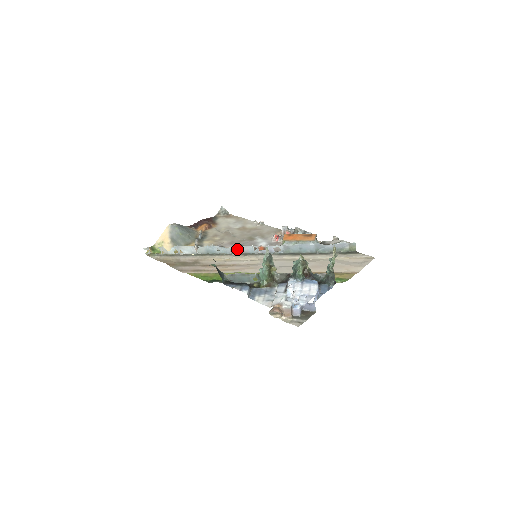
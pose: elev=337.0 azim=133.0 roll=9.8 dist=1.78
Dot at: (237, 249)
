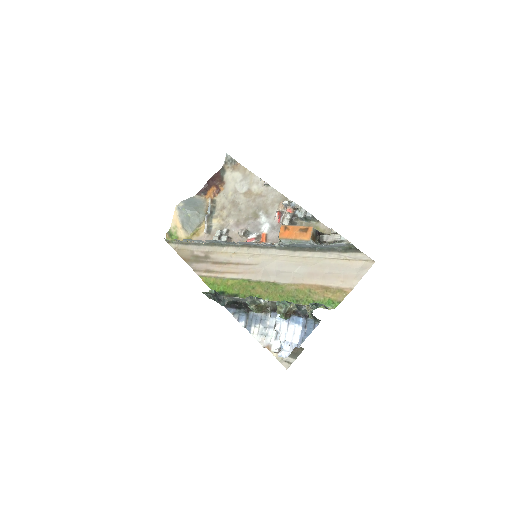
Dot at: (239, 243)
